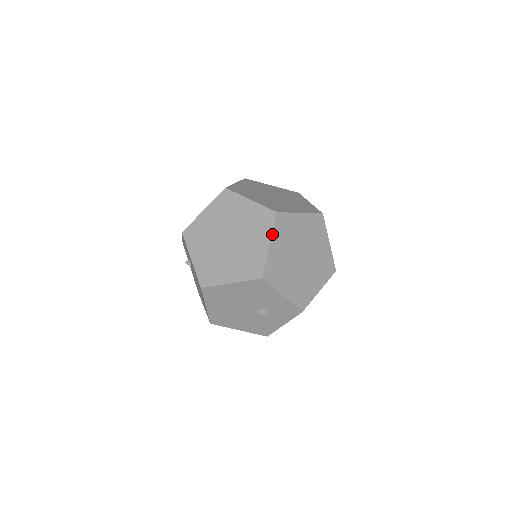
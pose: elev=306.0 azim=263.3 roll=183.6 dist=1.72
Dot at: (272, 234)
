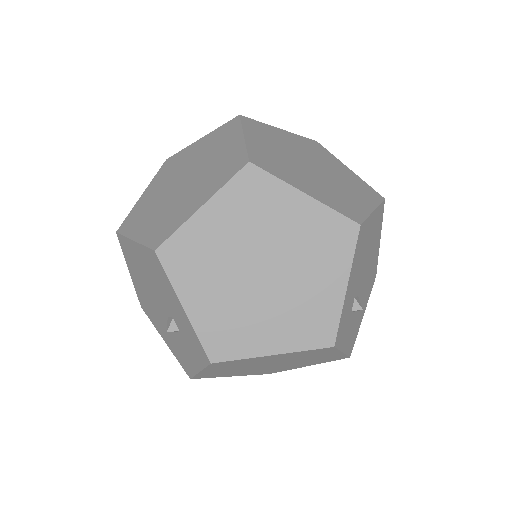
Dot at: (217, 192)
